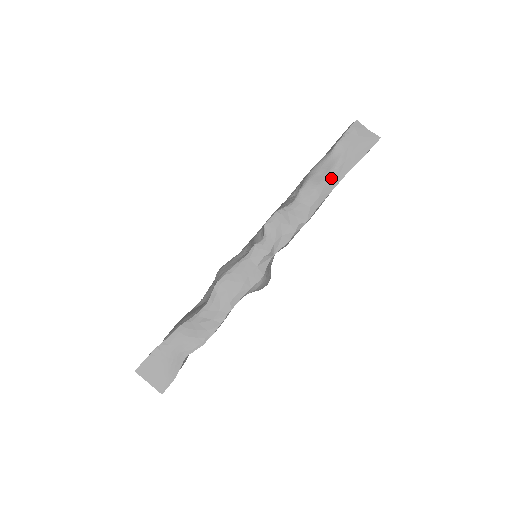
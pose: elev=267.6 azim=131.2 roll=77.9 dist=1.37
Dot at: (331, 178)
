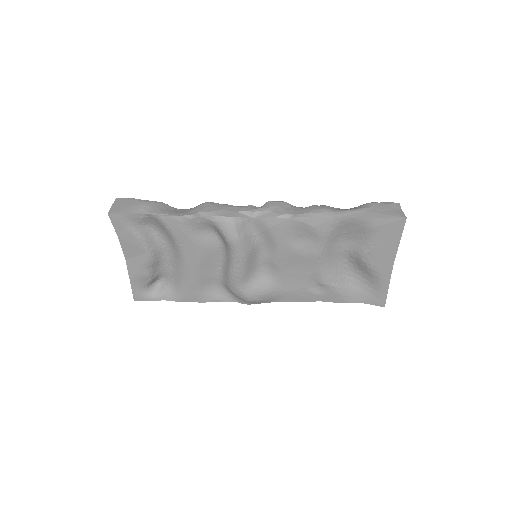
Dot at: (342, 212)
